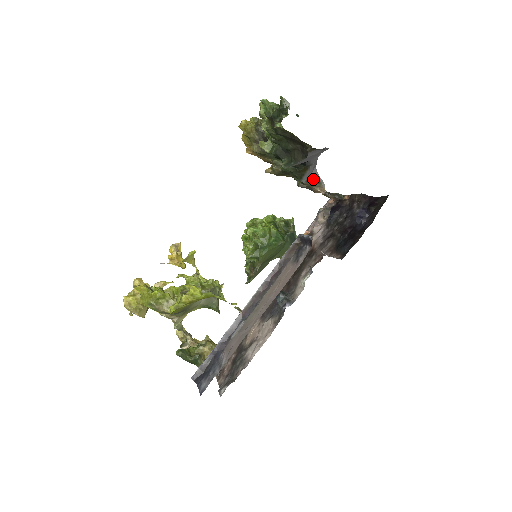
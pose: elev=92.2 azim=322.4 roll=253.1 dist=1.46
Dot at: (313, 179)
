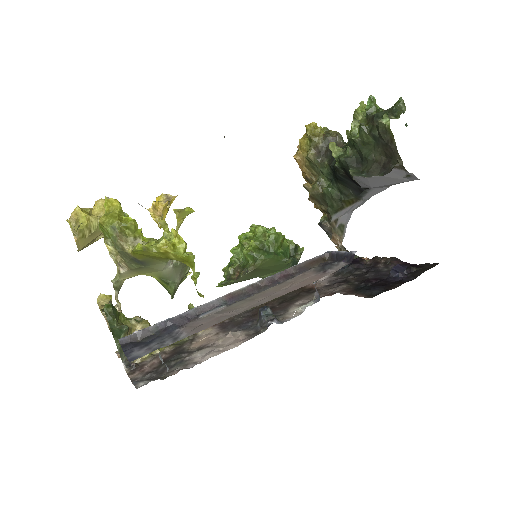
Dot at: (341, 223)
